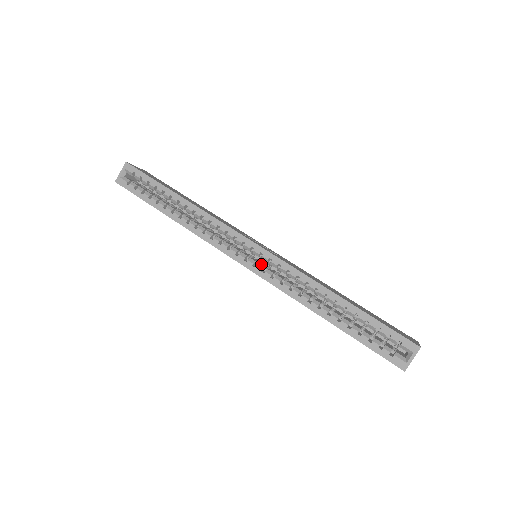
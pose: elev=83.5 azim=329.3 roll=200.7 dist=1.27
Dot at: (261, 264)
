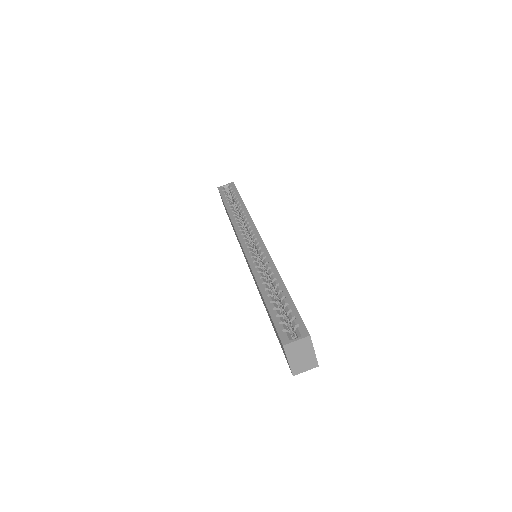
Dot at: (253, 252)
